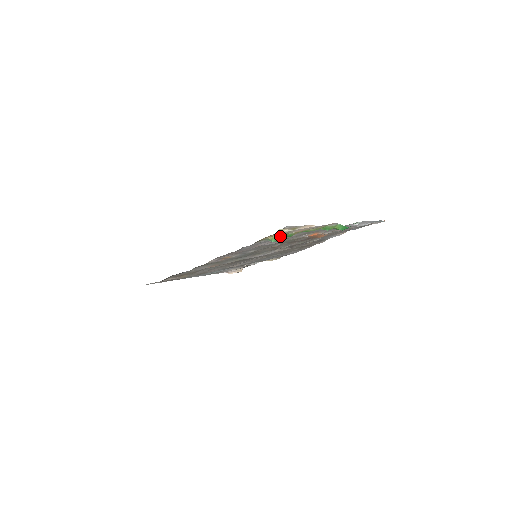
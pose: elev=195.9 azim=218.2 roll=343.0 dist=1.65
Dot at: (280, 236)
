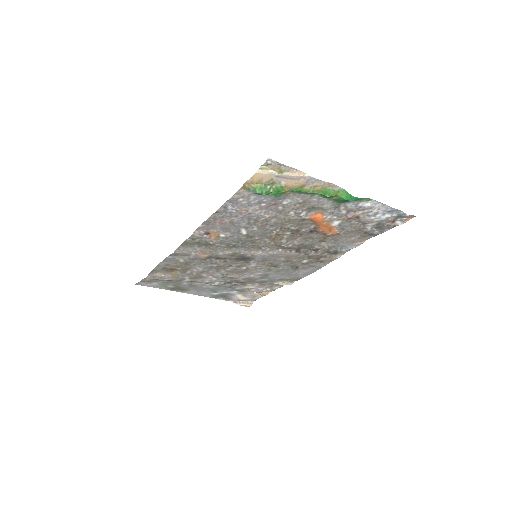
Dot at: (267, 187)
